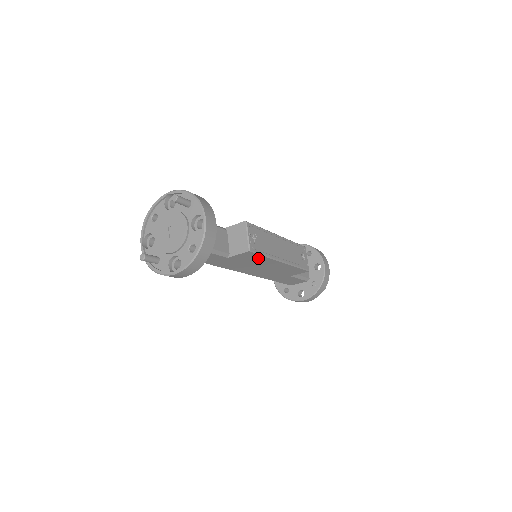
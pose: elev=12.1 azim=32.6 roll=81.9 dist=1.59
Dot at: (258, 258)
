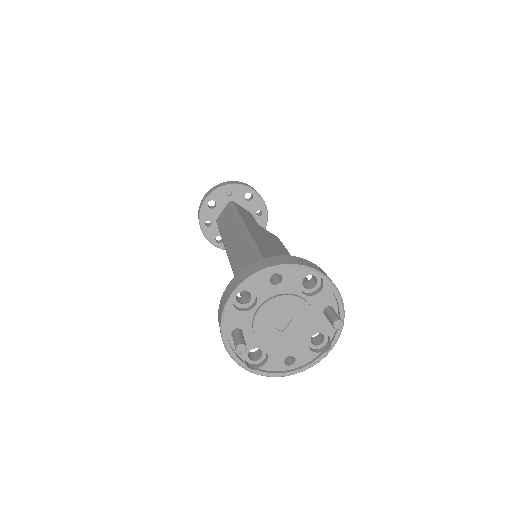
Dot at: occluded
